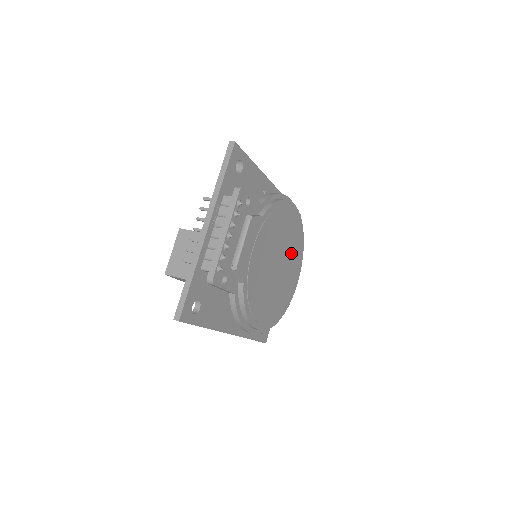
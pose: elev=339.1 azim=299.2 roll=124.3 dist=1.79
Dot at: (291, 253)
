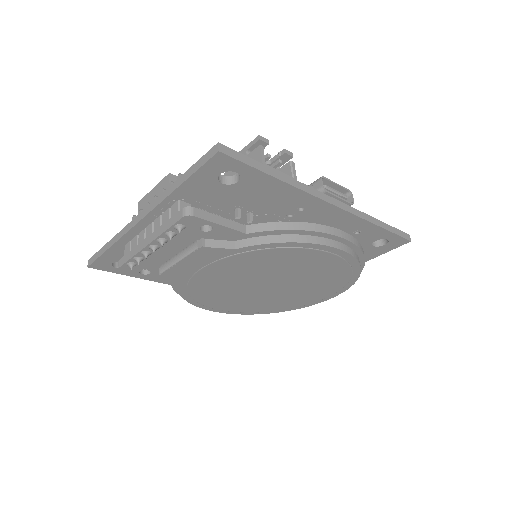
Dot at: (314, 282)
